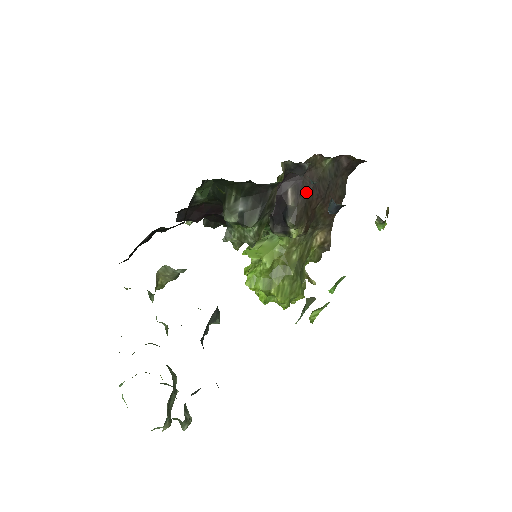
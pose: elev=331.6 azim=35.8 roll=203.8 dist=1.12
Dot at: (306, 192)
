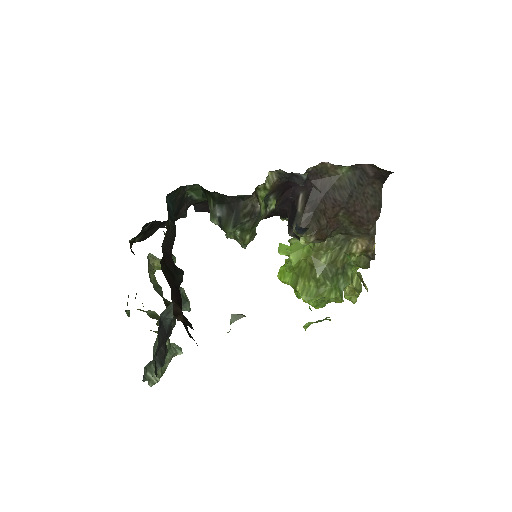
Dot at: (316, 200)
